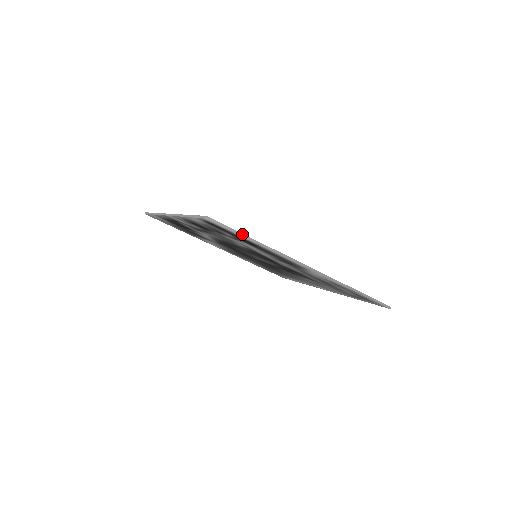
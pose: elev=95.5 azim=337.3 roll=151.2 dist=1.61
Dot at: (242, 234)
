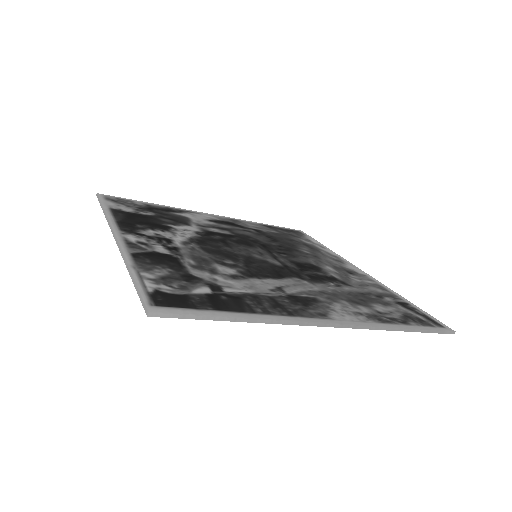
Dot at: (216, 317)
